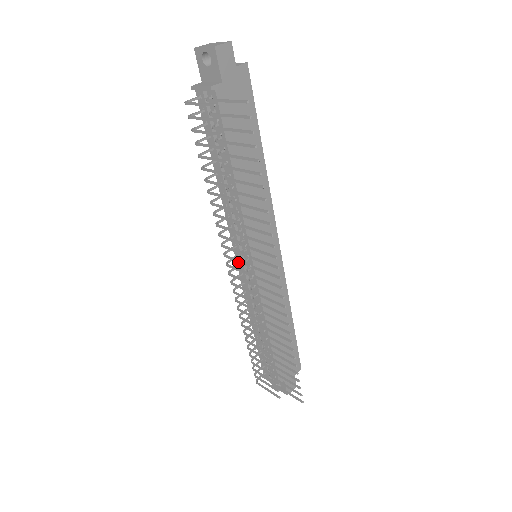
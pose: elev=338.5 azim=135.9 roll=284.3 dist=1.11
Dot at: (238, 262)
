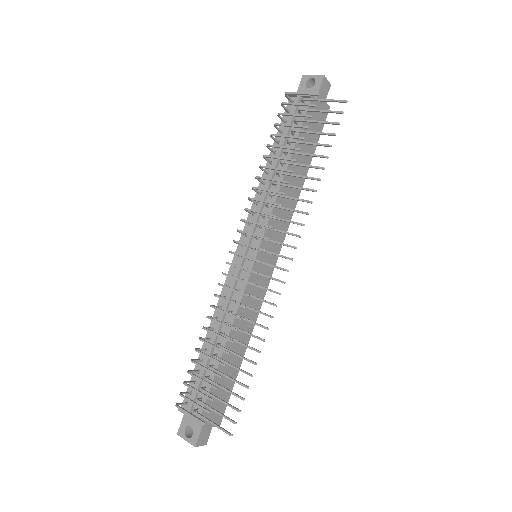
Dot at: (254, 235)
